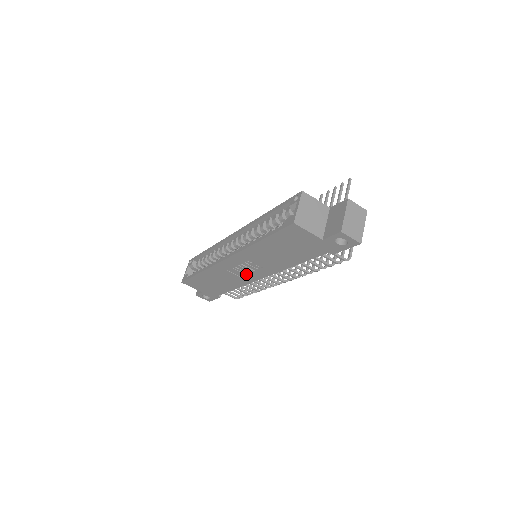
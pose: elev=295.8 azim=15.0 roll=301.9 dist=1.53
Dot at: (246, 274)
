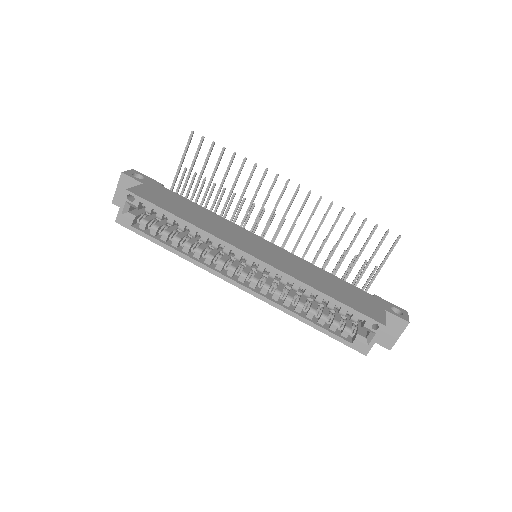
Dot at: occluded
